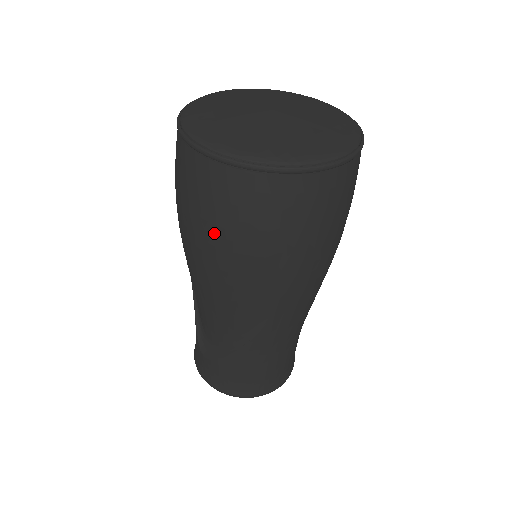
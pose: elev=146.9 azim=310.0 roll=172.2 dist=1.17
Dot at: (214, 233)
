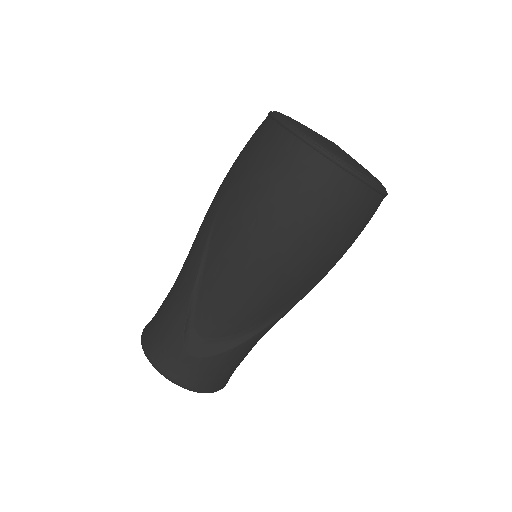
Dot at: (318, 232)
